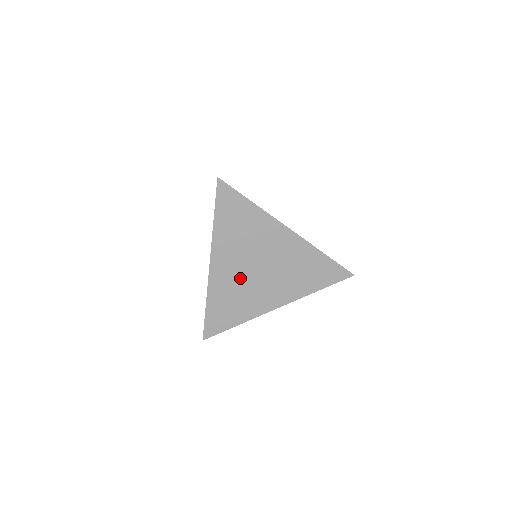
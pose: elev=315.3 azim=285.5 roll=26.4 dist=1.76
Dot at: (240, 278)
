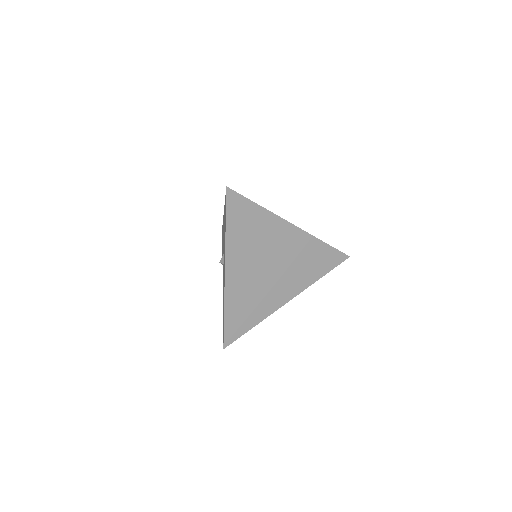
Dot at: (254, 281)
